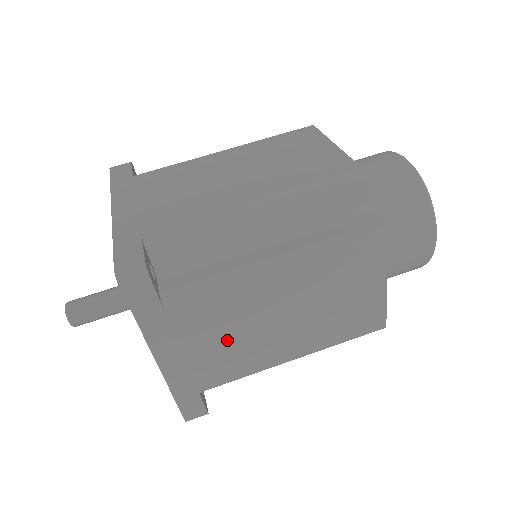
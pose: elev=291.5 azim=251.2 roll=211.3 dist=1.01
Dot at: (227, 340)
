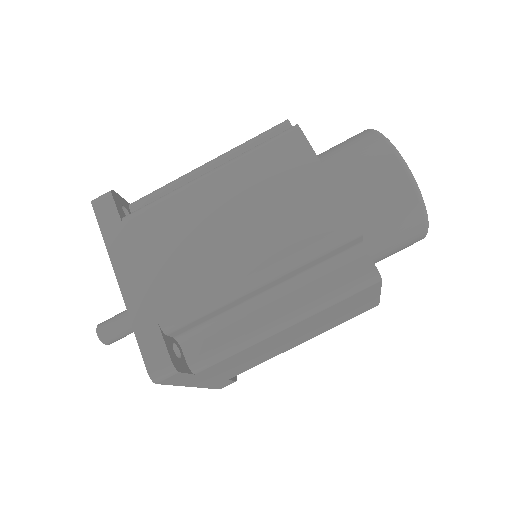
Dot at: (247, 361)
